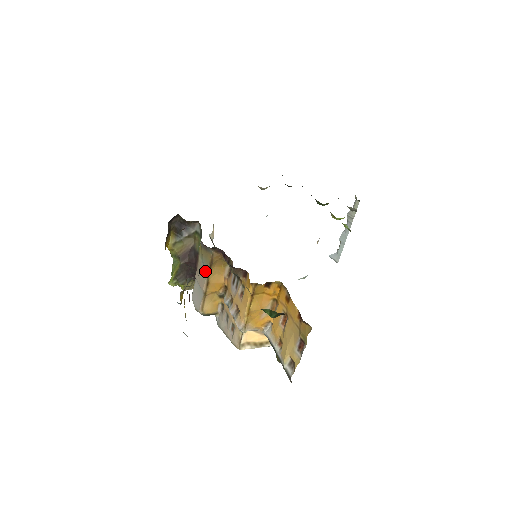
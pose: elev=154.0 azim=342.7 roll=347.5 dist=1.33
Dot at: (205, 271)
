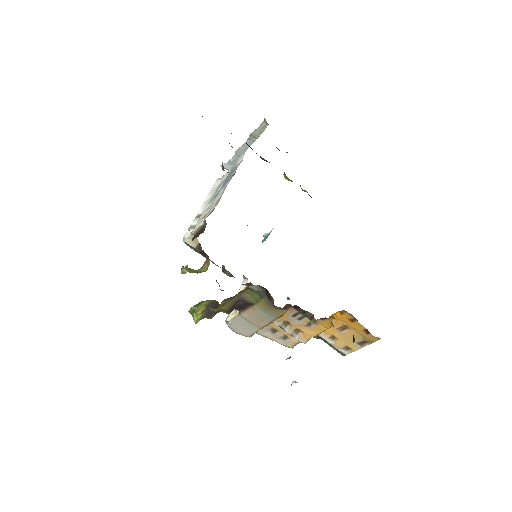
Dot at: (269, 319)
